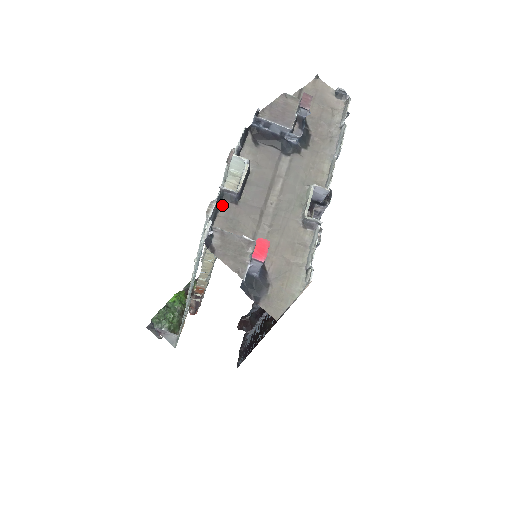
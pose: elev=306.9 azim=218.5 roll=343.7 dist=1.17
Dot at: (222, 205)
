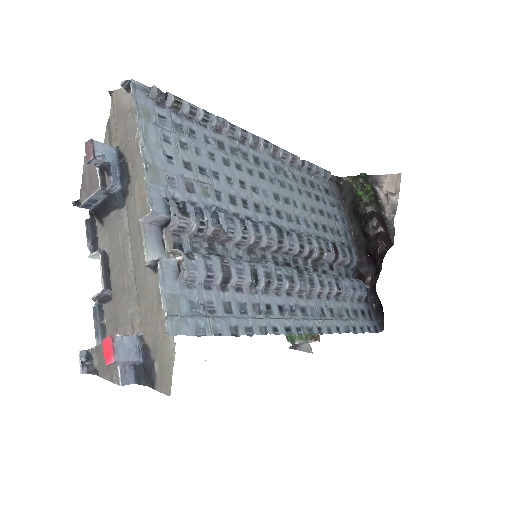
Dot at: (104, 311)
